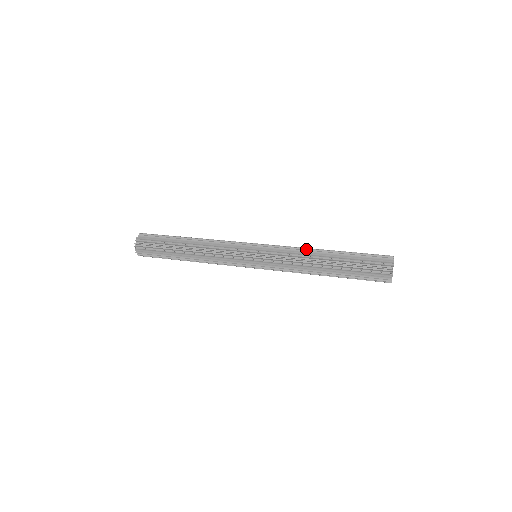
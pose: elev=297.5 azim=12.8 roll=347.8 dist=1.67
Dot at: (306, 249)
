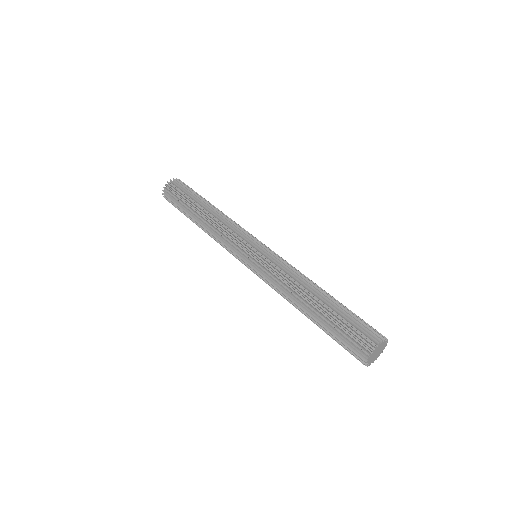
Dot at: (305, 276)
